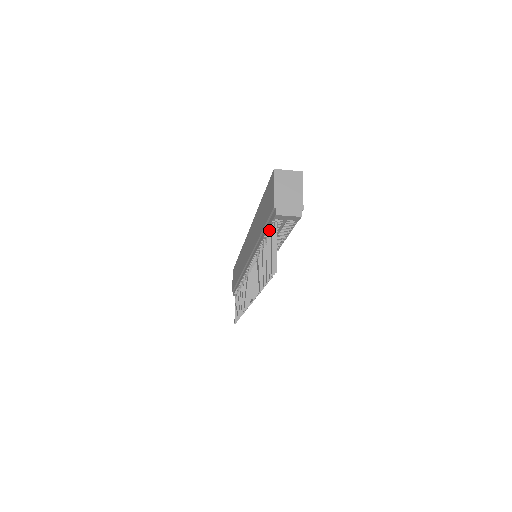
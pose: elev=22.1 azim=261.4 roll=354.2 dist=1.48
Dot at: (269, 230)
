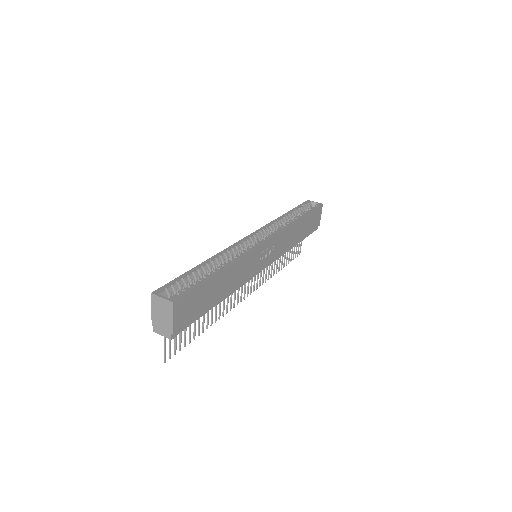
Dot at: occluded
